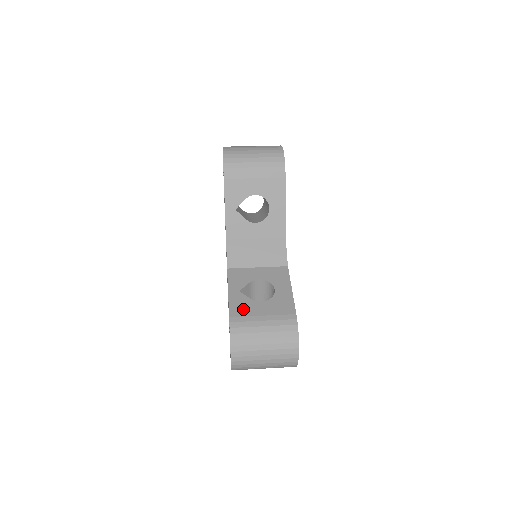
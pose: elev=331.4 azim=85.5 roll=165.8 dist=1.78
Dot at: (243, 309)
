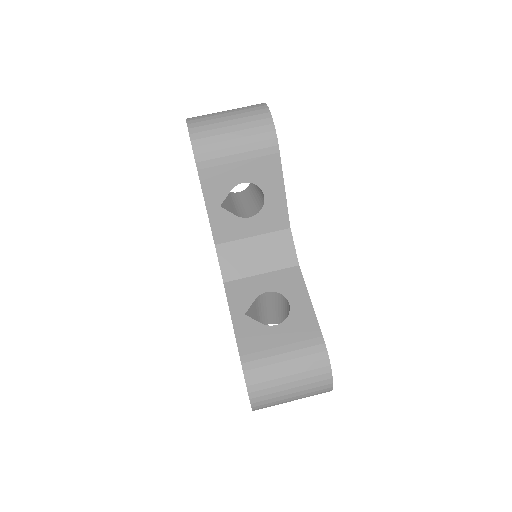
Dot at: (255, 341)
